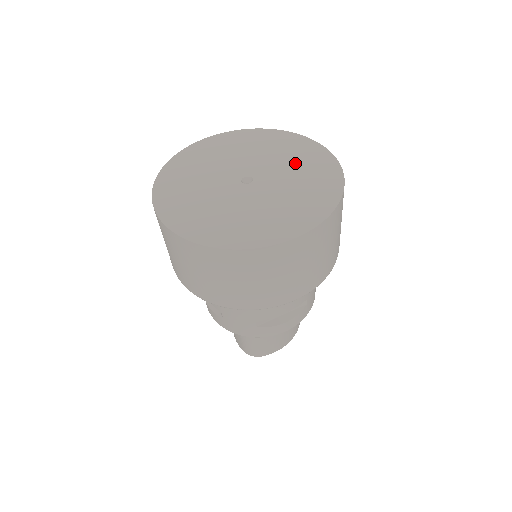
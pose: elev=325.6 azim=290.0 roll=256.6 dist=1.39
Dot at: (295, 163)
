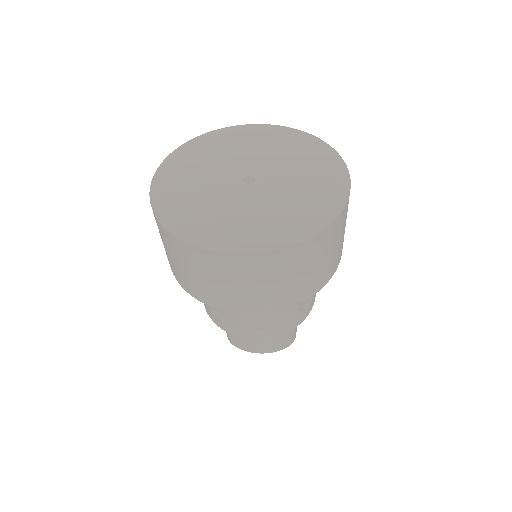
Dot at: (304, 189)
